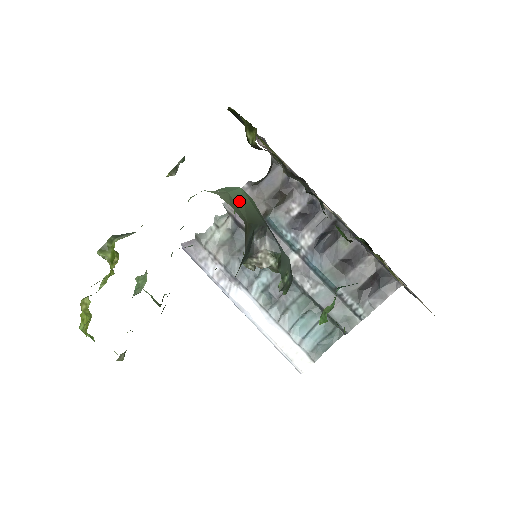
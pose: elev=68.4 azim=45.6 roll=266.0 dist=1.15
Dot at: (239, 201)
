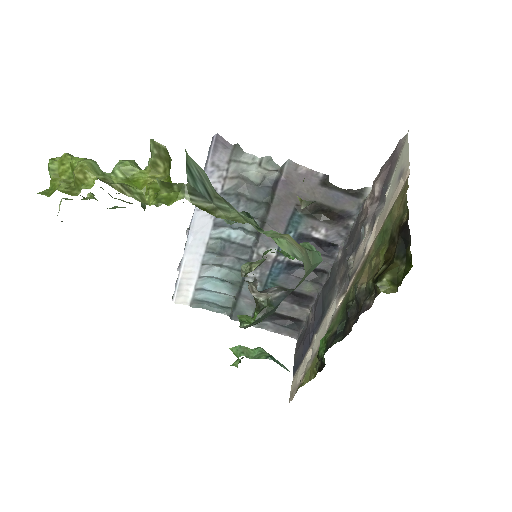
Dot at: (308, 274)
